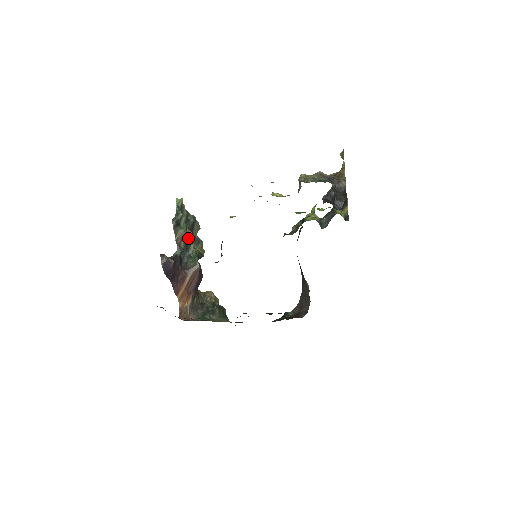
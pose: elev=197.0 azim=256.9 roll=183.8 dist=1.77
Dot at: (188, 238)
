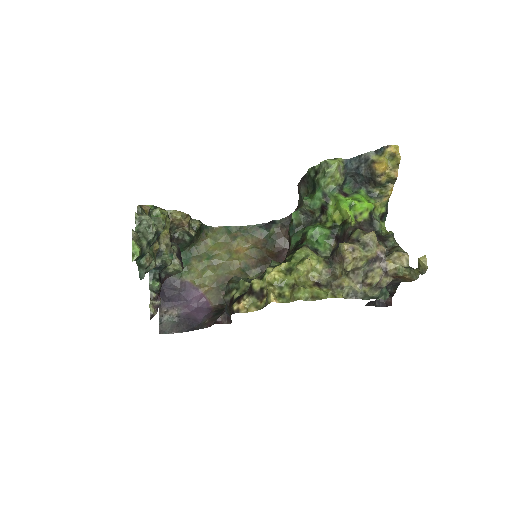
Dot at: (156, 251)
